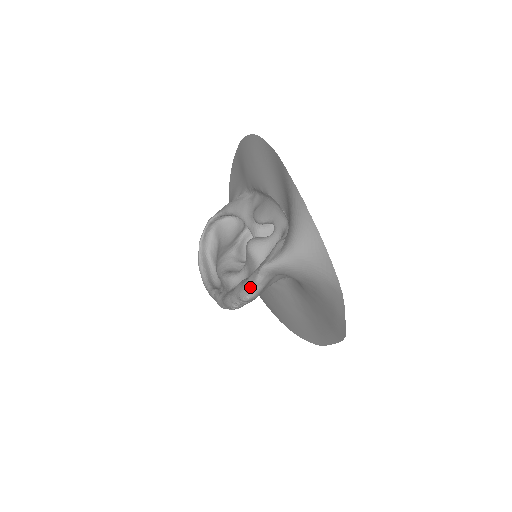
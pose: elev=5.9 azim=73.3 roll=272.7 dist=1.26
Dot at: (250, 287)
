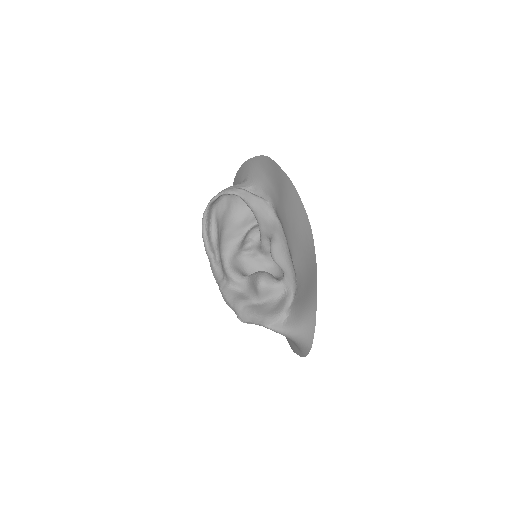
Dot at: (249, 321)
